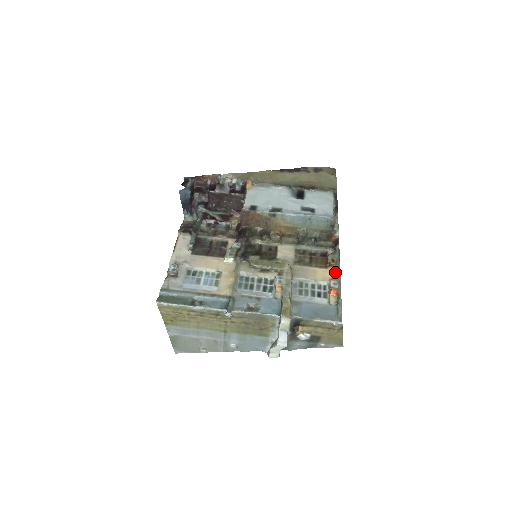
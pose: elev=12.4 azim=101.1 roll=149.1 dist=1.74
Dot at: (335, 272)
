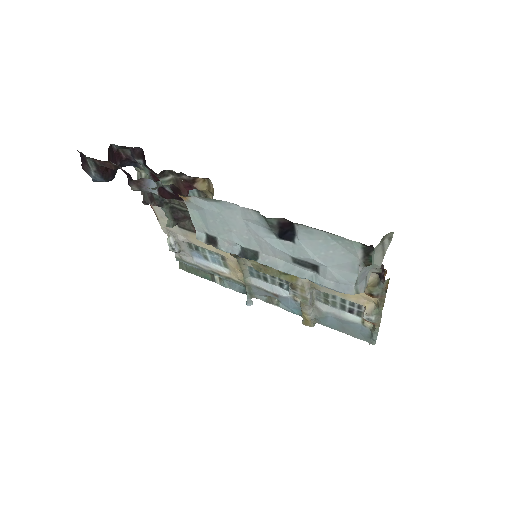
Dot at: (376, 301)
